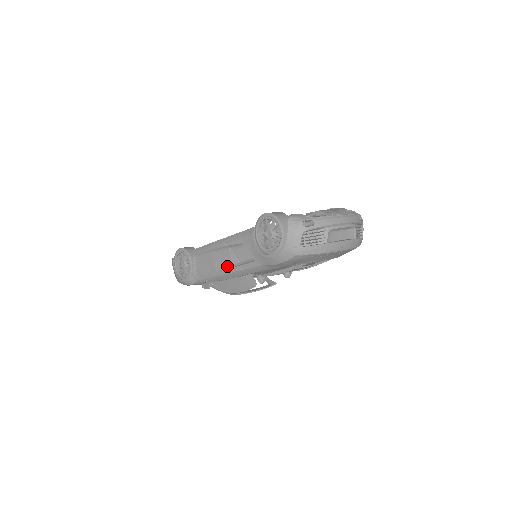
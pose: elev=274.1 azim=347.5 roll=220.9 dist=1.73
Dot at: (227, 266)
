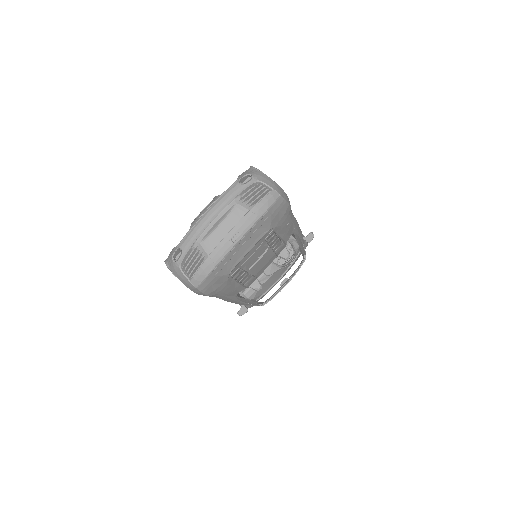
Dot at: occluded
